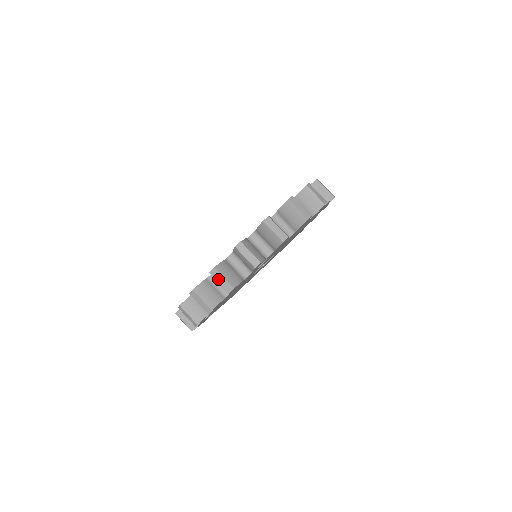
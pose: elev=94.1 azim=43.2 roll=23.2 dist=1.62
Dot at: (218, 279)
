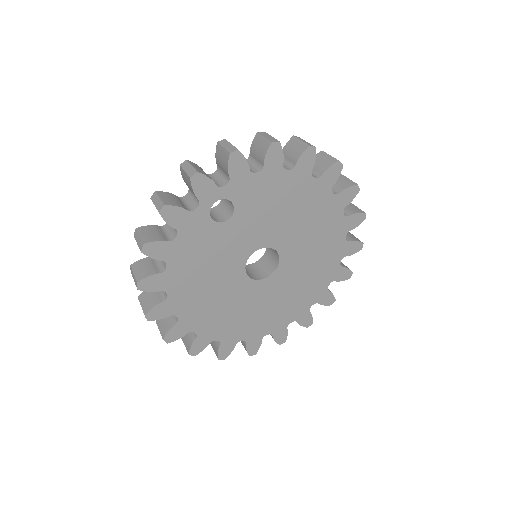
Dot at: (155, 201)
